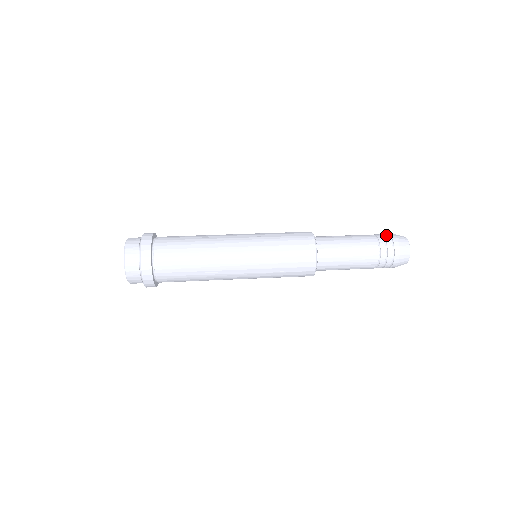
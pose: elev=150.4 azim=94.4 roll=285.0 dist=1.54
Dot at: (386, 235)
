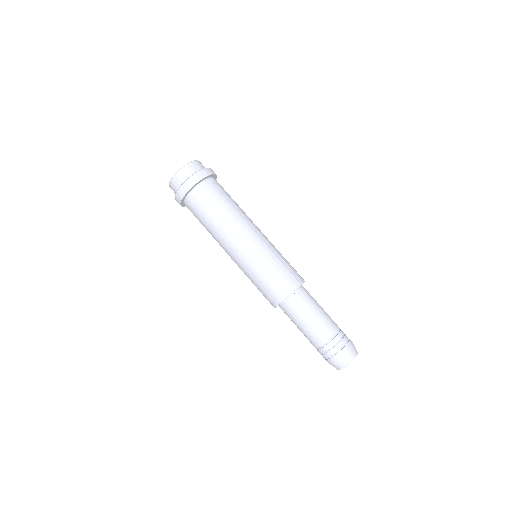
Dot at: (333, 351)
